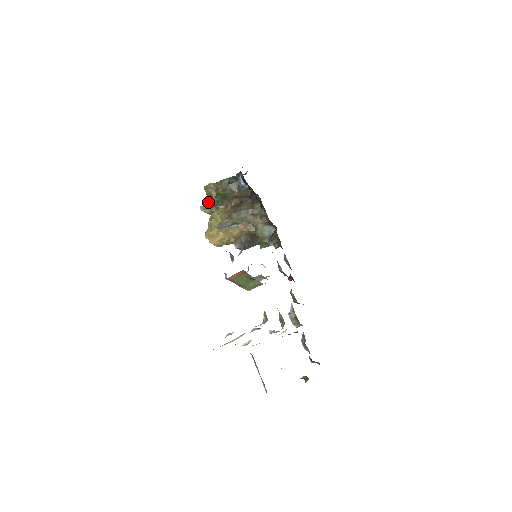
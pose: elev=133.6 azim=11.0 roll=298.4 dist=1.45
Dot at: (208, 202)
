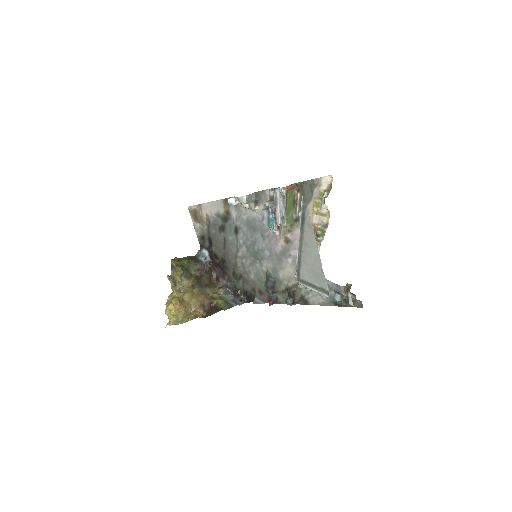
Dot at: (172, 275)
